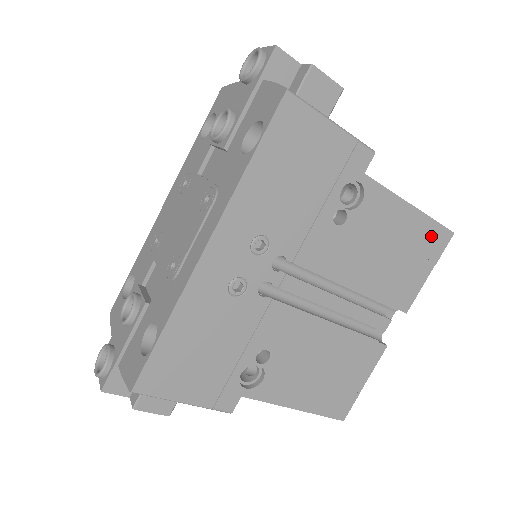
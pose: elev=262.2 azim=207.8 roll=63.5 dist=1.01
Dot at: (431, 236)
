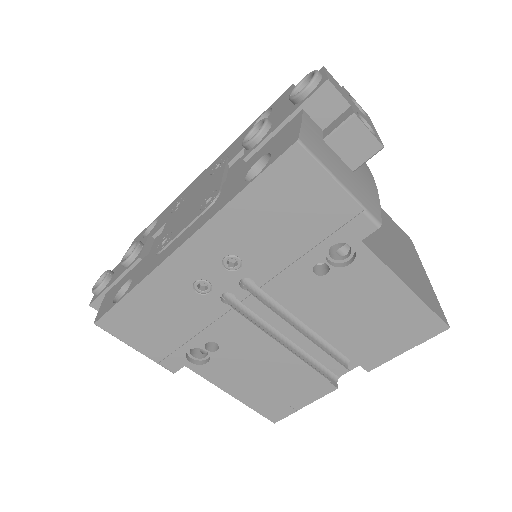
Dot at: (421, 320)
